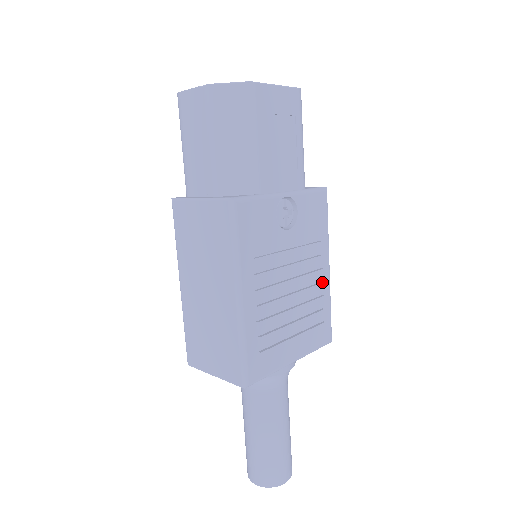
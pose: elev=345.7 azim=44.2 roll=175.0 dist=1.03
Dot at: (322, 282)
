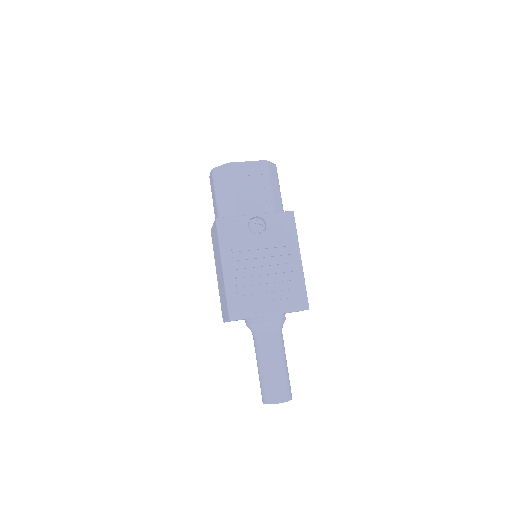
Dot at: (292, 267)
